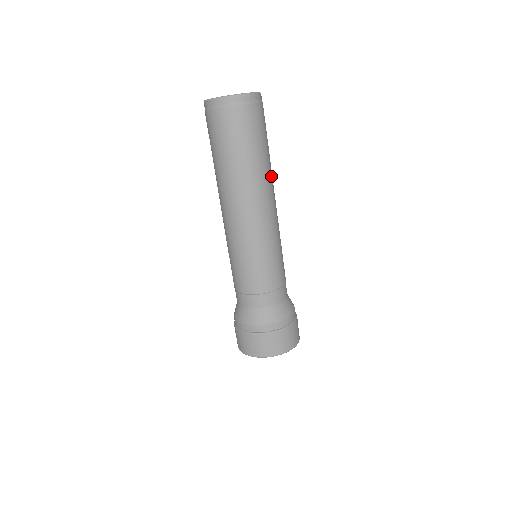
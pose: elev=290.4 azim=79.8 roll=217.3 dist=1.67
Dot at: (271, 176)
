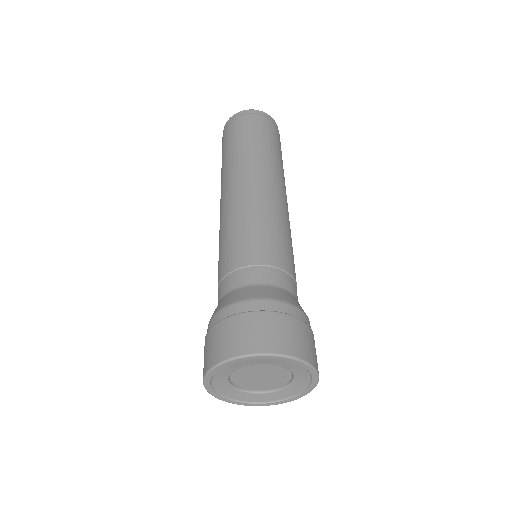
Dot at: (283, 176)
